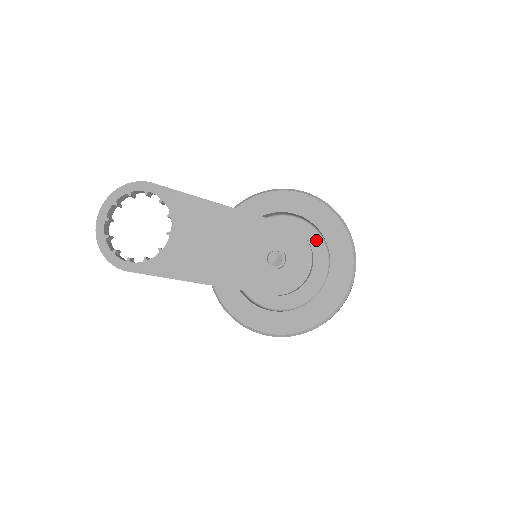
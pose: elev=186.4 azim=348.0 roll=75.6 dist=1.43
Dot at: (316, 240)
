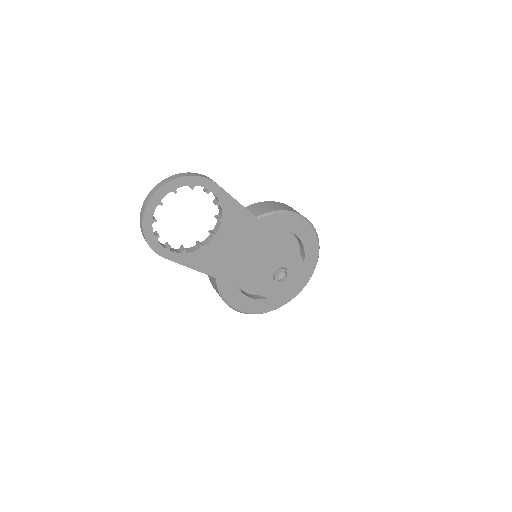
Dot at: occluded
